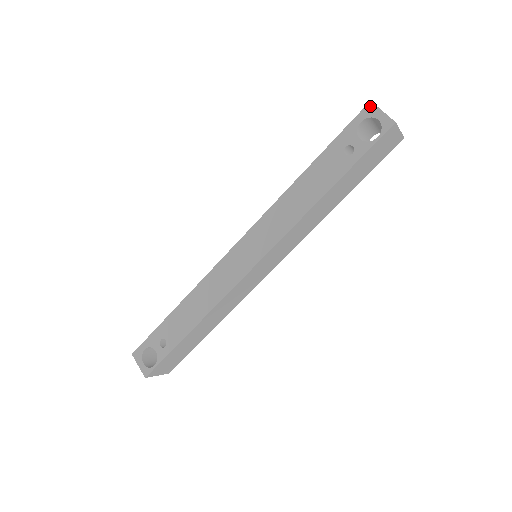
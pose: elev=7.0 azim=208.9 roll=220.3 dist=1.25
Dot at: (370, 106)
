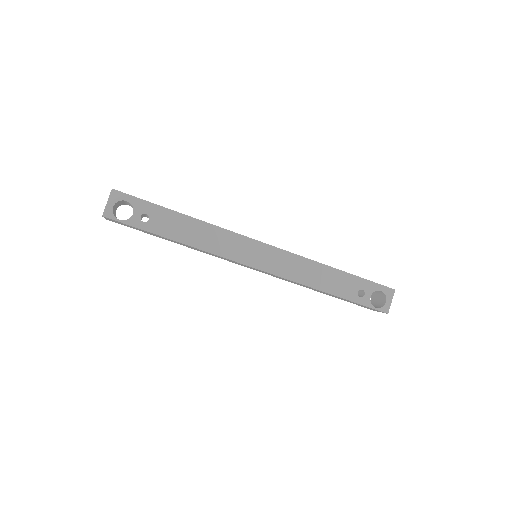
Dot at: (392, 291)
